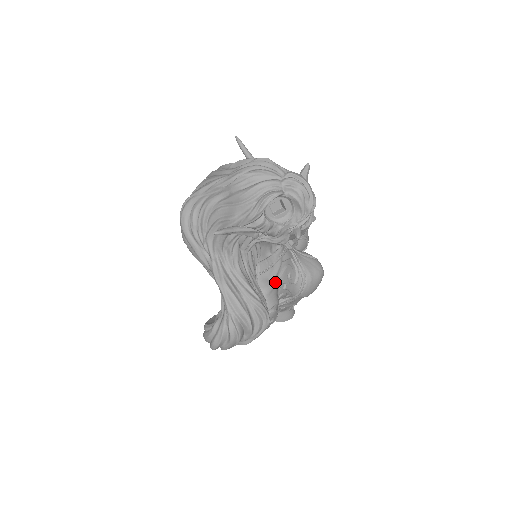
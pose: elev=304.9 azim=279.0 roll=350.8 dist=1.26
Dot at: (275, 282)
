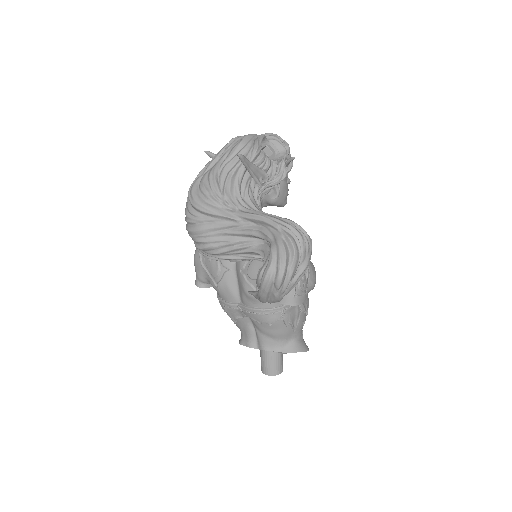
Dot at: occluded
